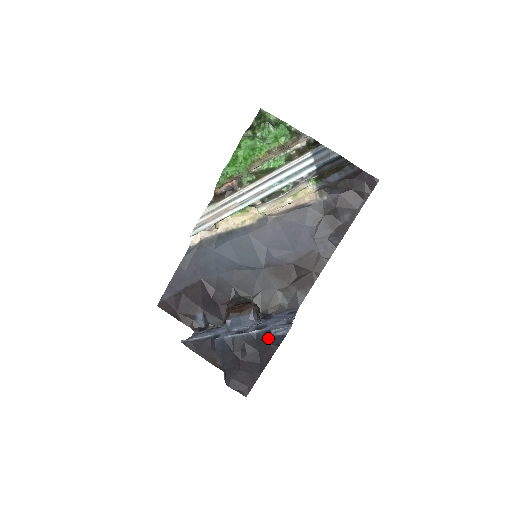
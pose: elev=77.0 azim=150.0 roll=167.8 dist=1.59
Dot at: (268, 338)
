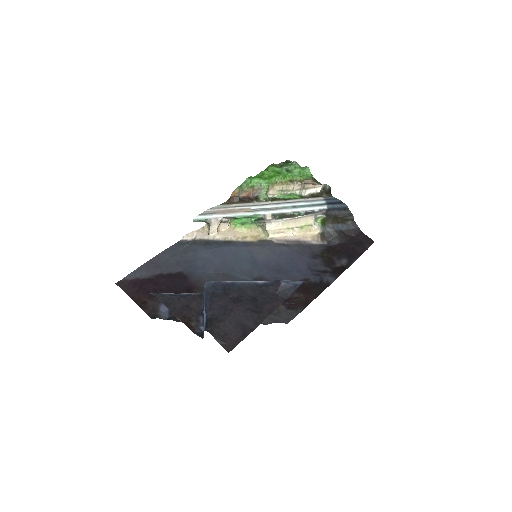
Dot at: (276, 287)
